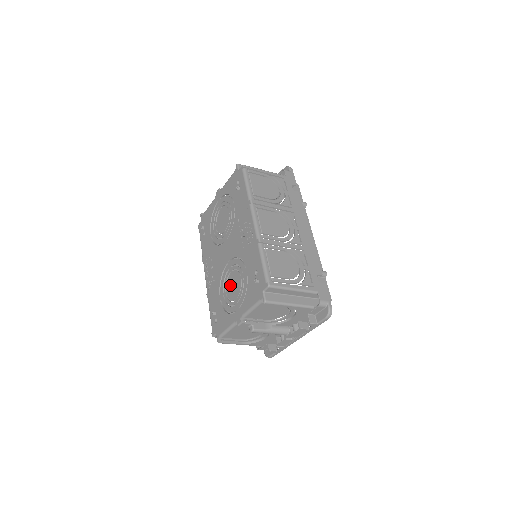
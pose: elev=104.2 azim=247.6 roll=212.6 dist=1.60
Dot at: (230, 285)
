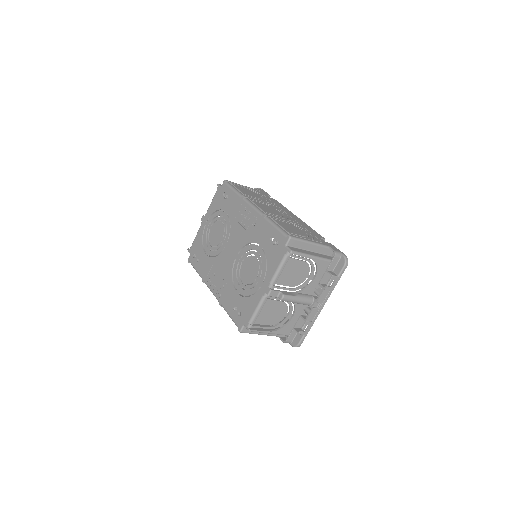
Dot at: (245, 273)
